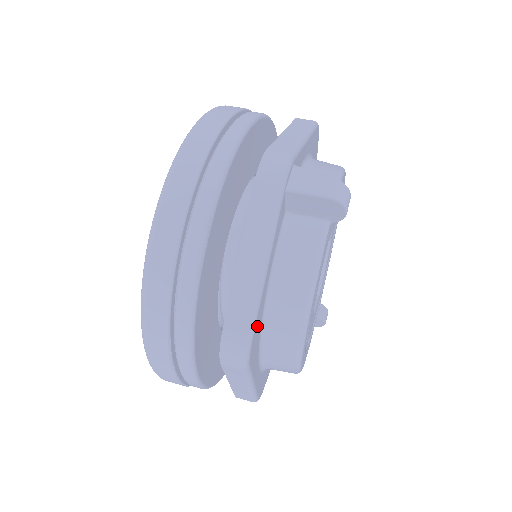
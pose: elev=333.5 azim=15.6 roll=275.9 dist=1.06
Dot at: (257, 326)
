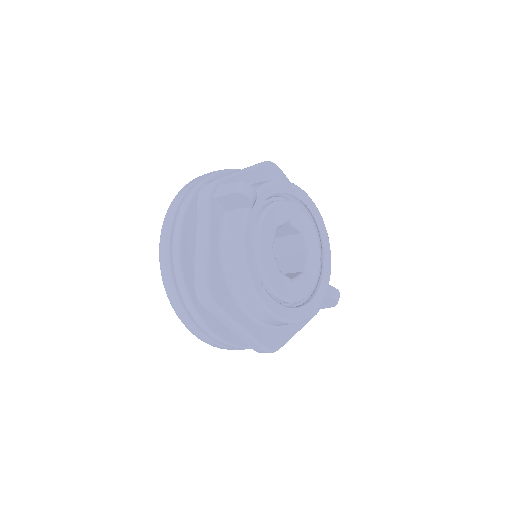
Dot at: (215, 278)
